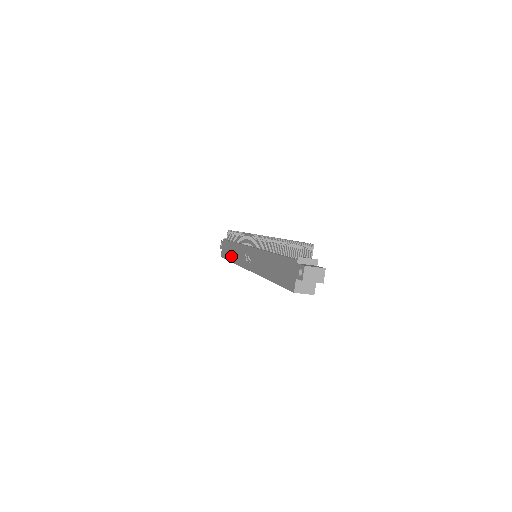
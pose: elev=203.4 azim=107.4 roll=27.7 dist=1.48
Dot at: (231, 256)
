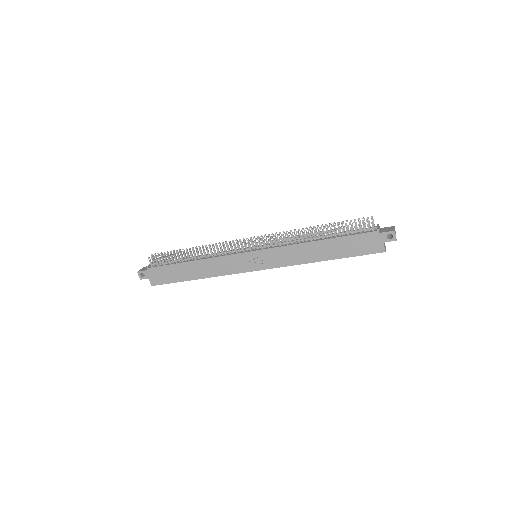
Dot at: (195, 275)
